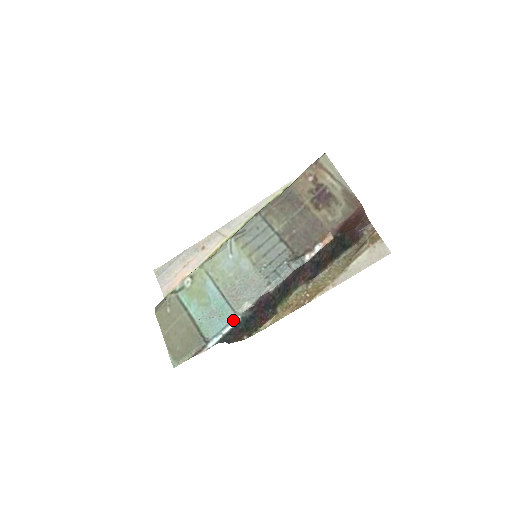
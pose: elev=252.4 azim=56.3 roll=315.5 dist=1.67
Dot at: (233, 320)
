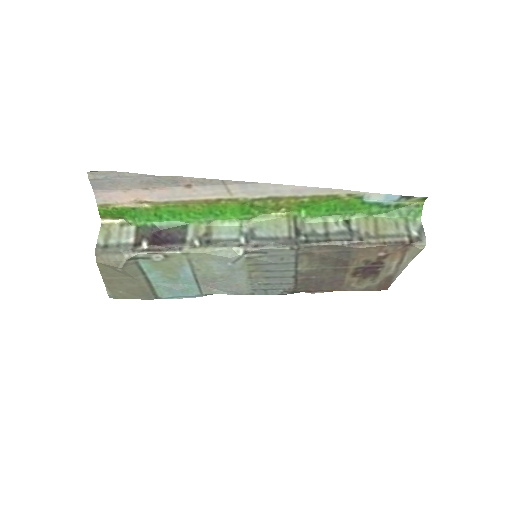
Dot at: (196, 296)
